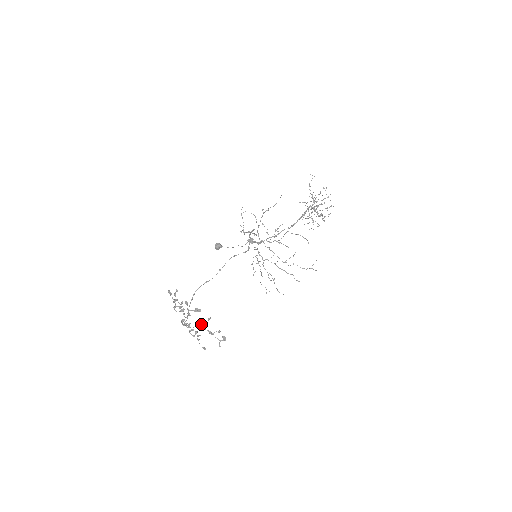
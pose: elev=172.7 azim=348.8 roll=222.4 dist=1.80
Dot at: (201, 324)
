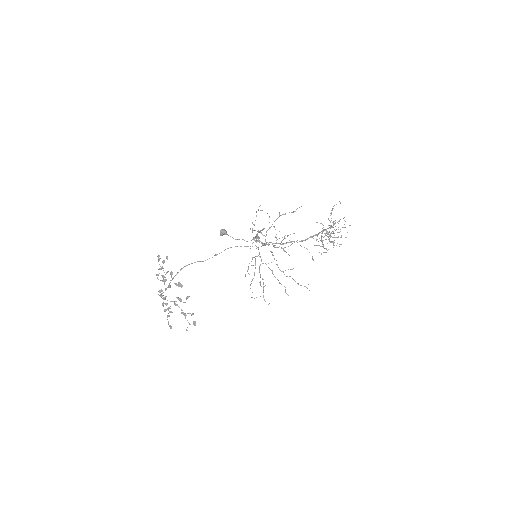
Dot at: occluded
